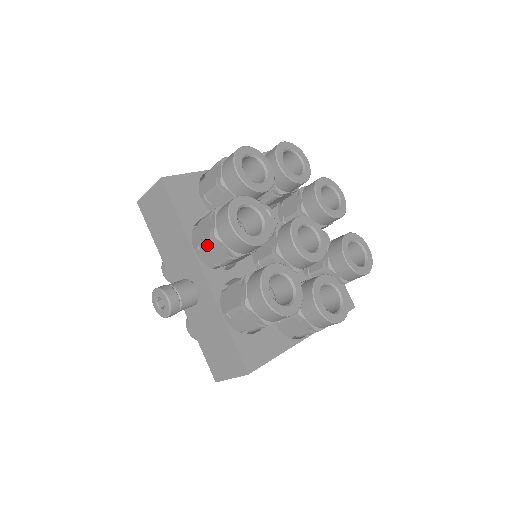
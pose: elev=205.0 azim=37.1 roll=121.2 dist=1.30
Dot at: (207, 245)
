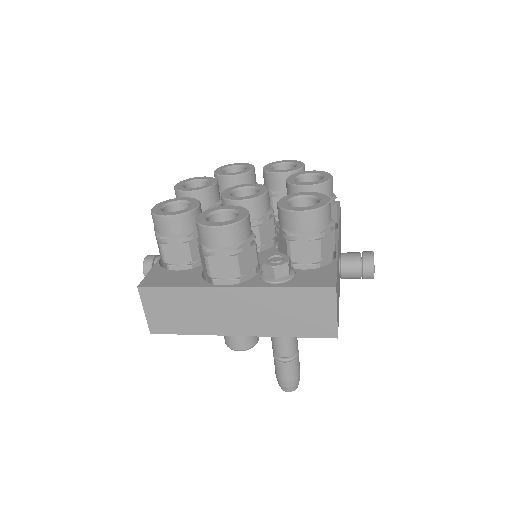
Dot at: occluded
